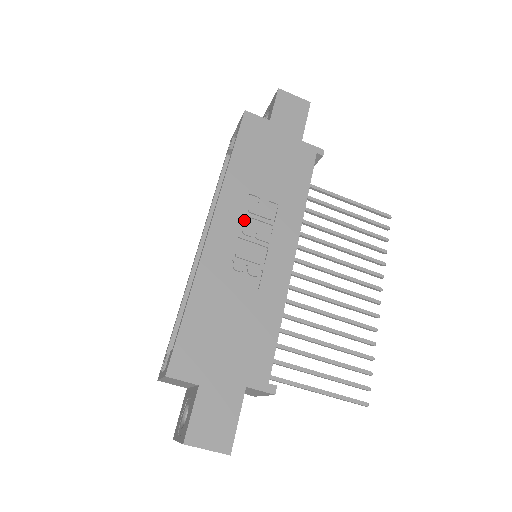
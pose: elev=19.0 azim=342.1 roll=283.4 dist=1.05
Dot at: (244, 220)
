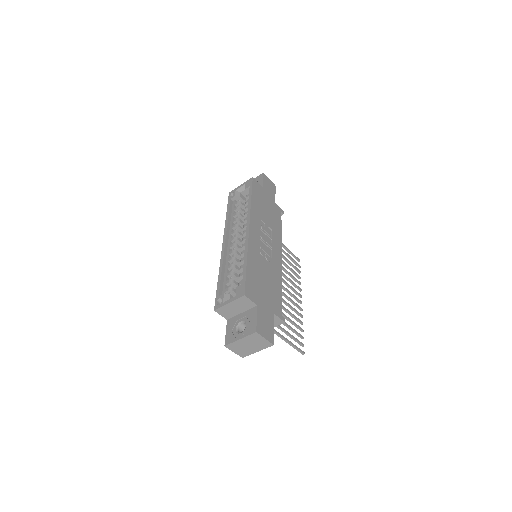
Dot at: (260, 232)
